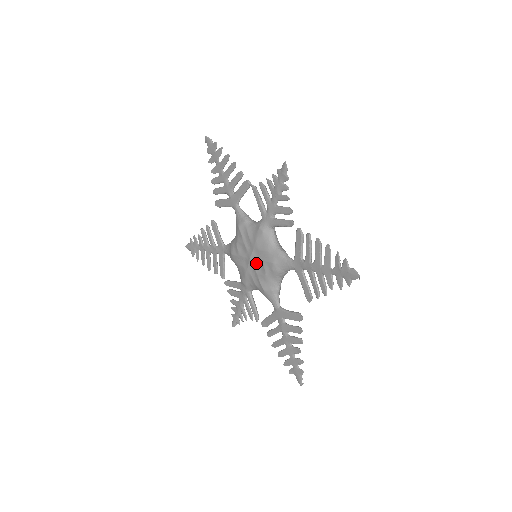
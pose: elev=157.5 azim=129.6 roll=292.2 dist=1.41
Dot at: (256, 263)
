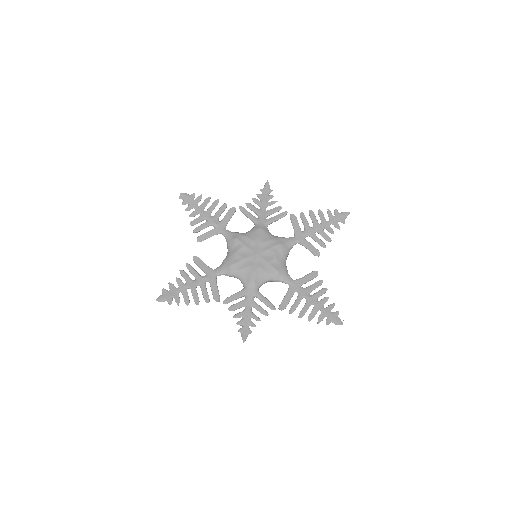
Dot at: (263, 254)
